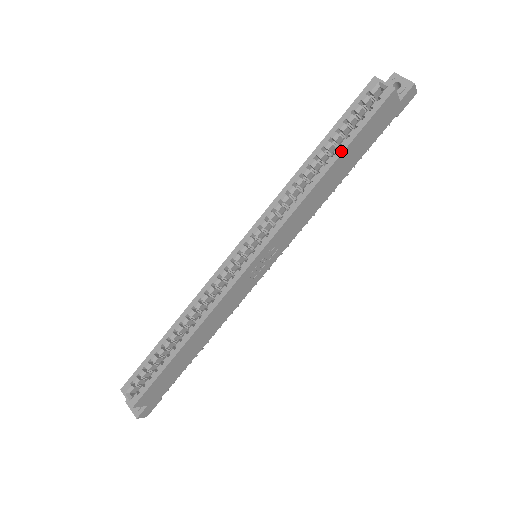
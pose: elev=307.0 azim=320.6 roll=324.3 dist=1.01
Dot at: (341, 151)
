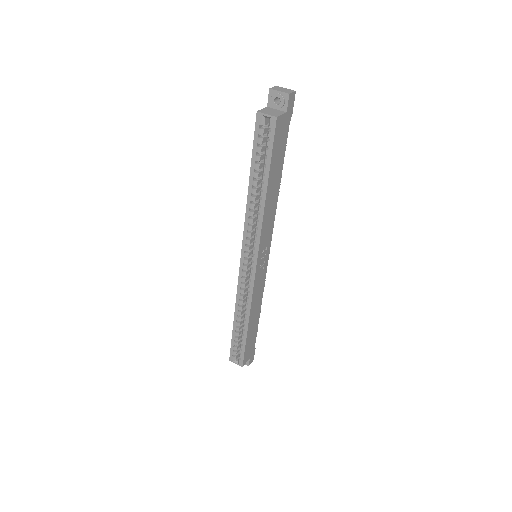
Dot at: (267, 178)
